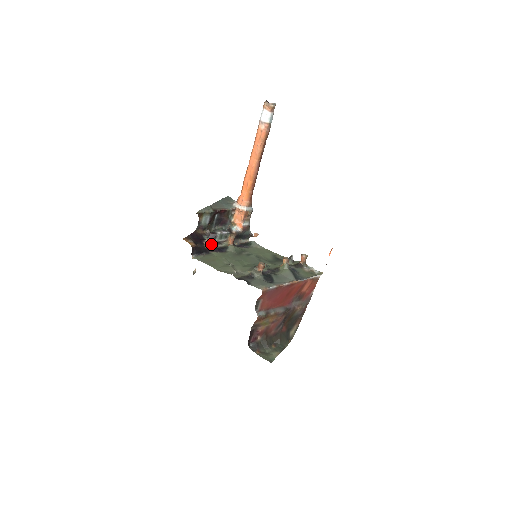
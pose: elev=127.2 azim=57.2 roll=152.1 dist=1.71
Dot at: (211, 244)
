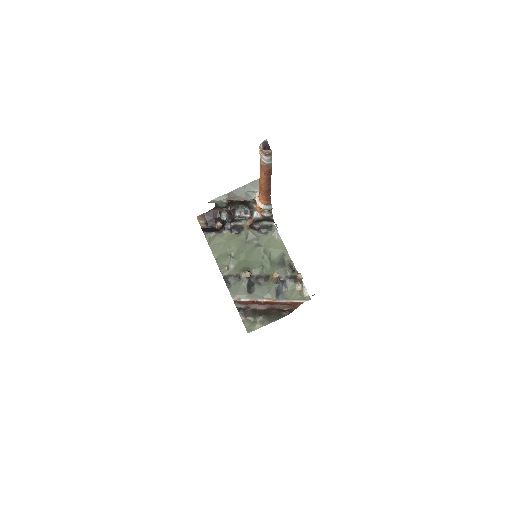
Dot at: (229, 221)
